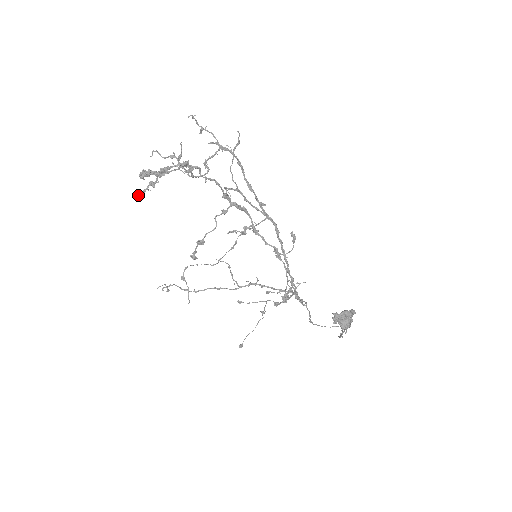
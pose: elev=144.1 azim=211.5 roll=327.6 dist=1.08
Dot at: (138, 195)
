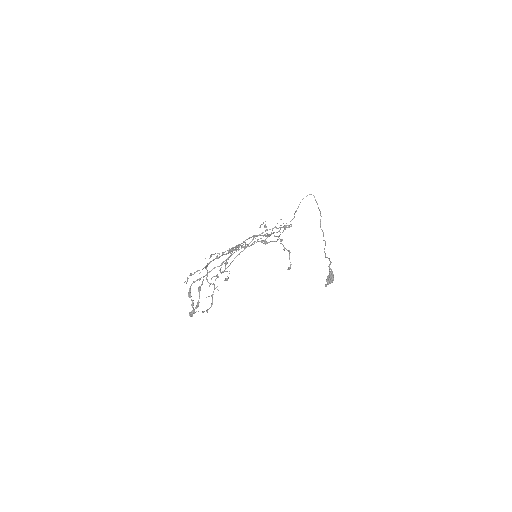
Dot at: occluded
